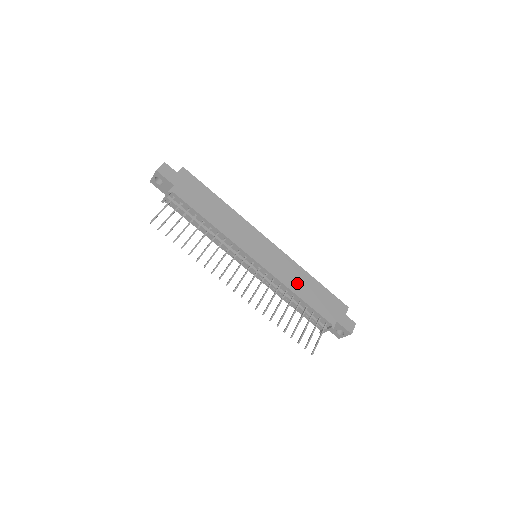
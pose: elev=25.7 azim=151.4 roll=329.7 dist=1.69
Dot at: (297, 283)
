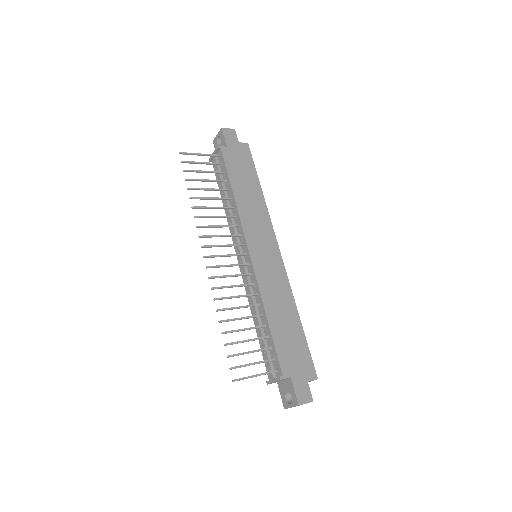
Dot at: (276, 306)
